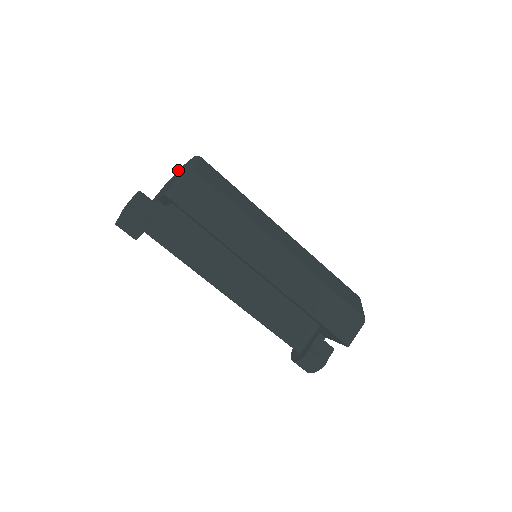
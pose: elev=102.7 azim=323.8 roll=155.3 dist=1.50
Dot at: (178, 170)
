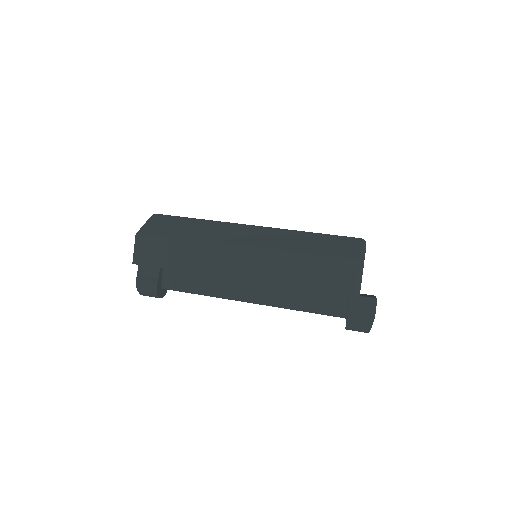
Dot at: occluded
